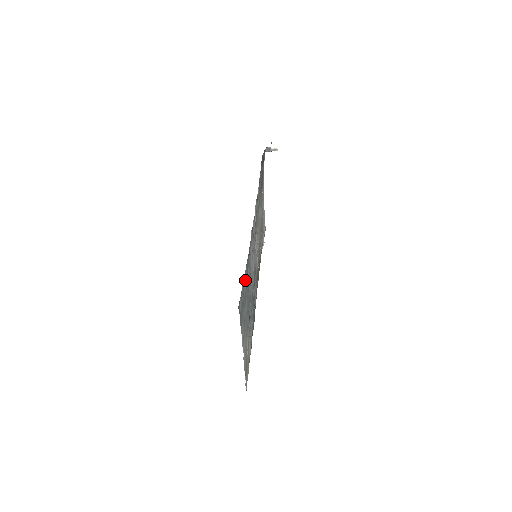
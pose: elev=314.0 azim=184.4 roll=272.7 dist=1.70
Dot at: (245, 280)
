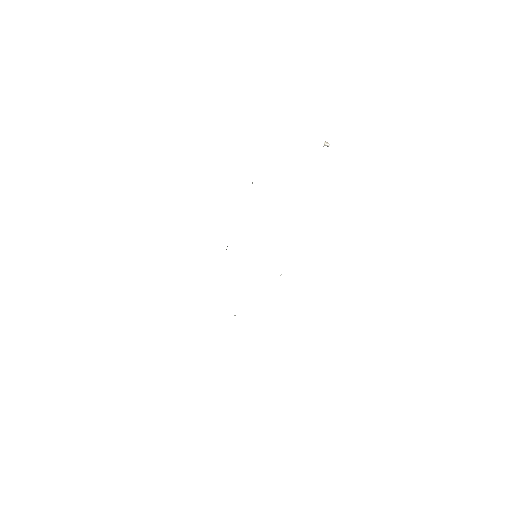
Dot at: occluded
